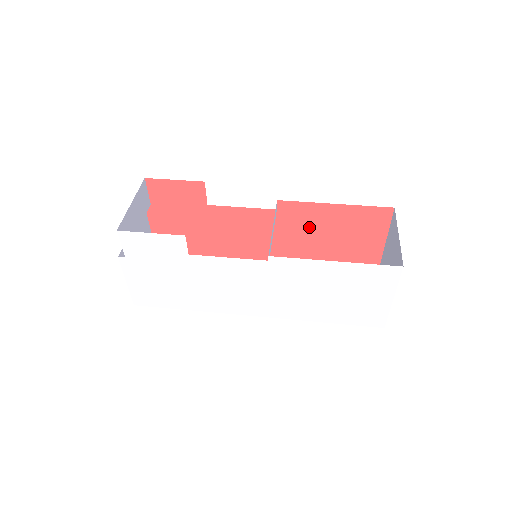
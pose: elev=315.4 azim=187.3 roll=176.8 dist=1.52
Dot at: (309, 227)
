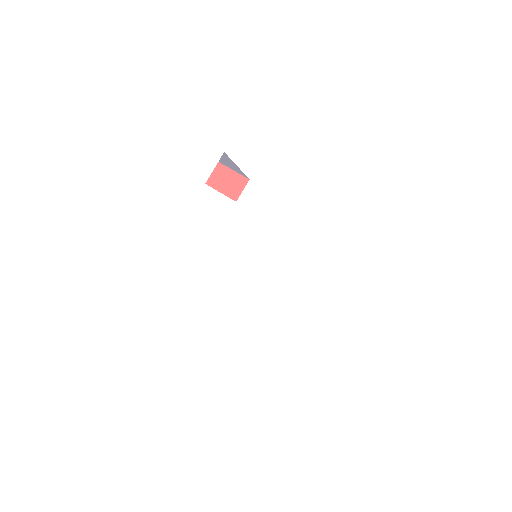
Dot at: occluded
